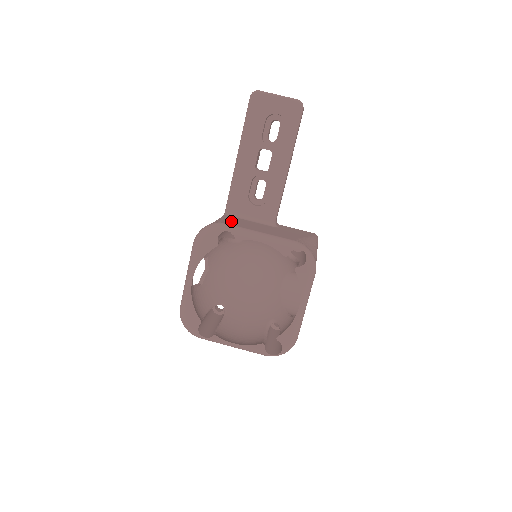
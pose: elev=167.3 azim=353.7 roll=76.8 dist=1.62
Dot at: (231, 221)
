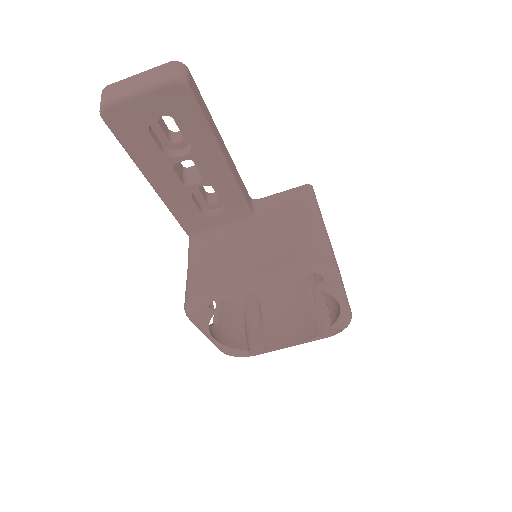
Dot at: (207, 270)
